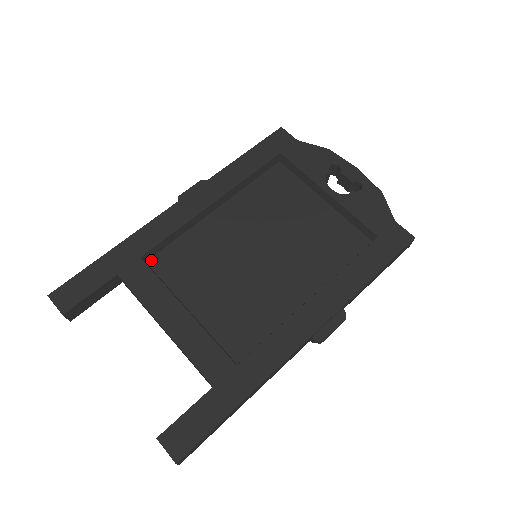
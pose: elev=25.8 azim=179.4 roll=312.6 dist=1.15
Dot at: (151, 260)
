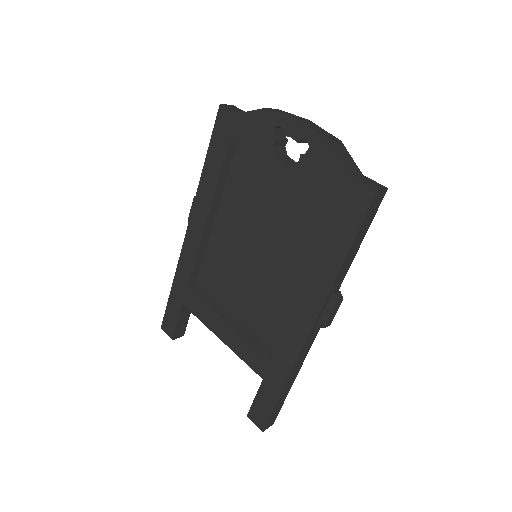
Dot at: (197, 282)
